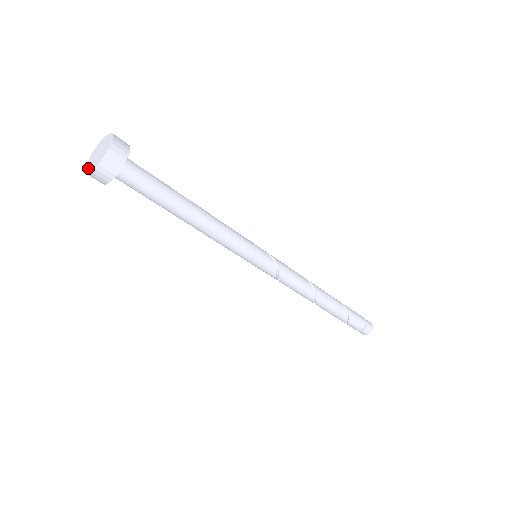
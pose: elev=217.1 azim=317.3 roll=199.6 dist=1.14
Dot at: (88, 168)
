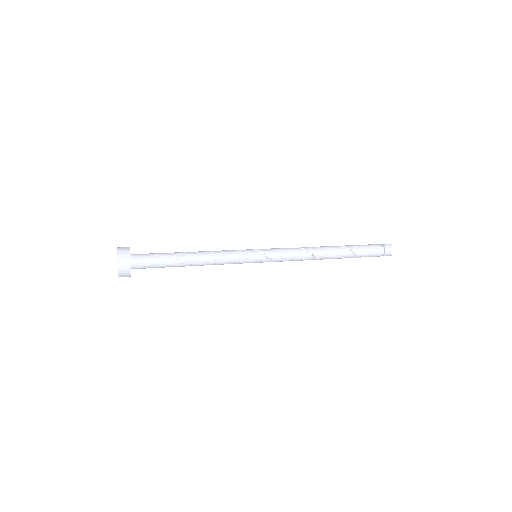
Dot at: occluded
